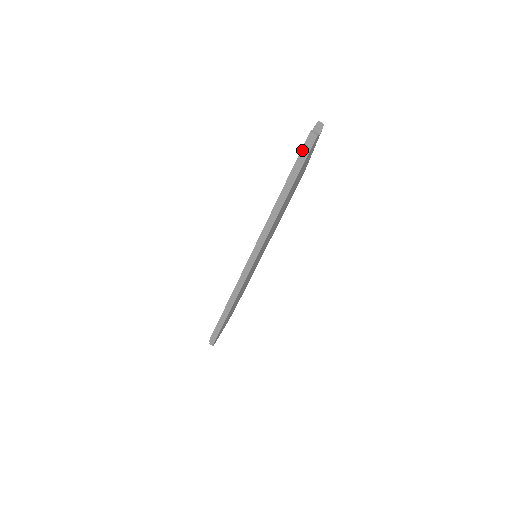
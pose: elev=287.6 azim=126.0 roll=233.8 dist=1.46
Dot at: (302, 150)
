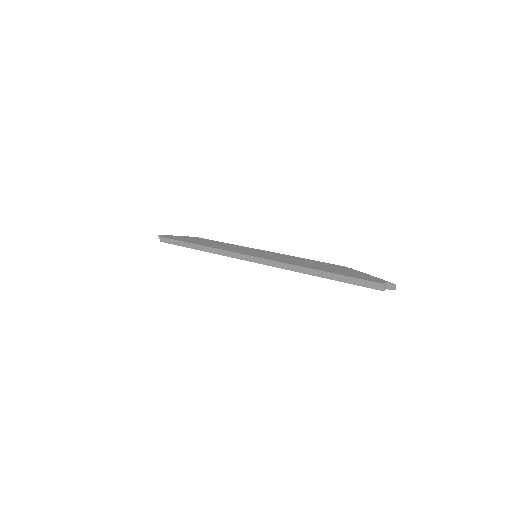
Dot at: (365, 280)
